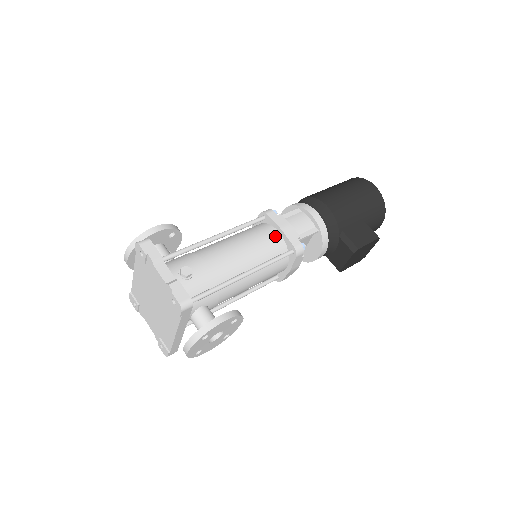
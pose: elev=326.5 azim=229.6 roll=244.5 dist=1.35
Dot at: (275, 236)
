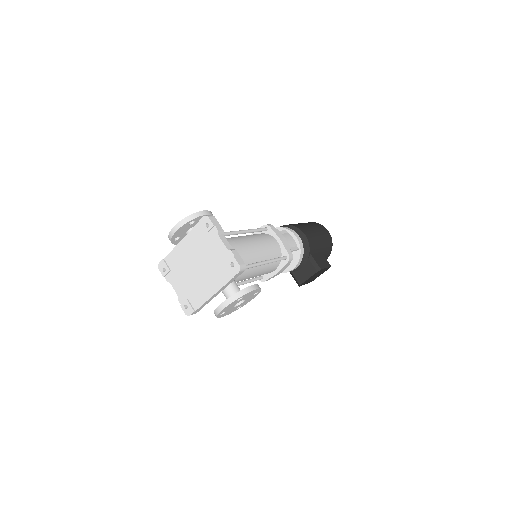
Dot at: (276, 243)
